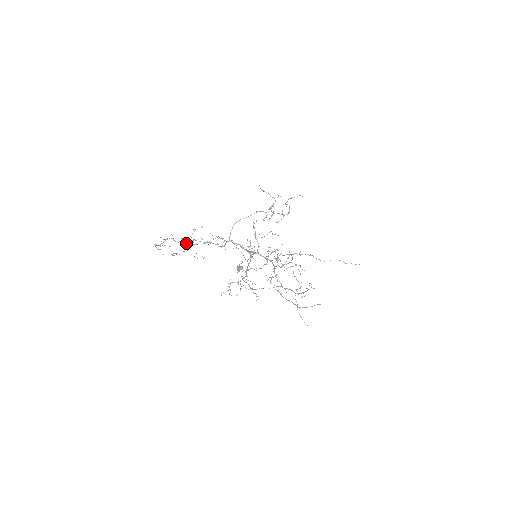
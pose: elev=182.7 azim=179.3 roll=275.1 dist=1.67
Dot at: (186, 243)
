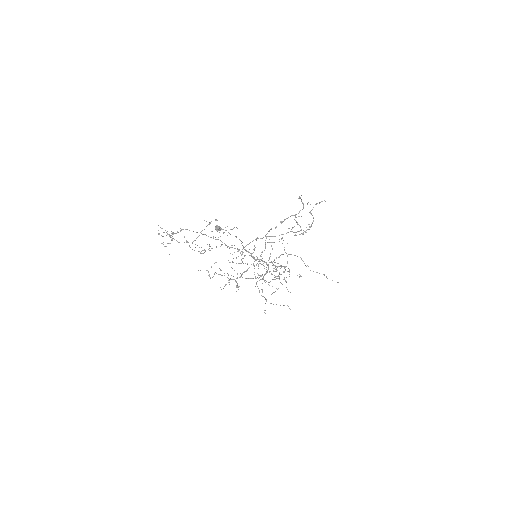
Dot at: occluded
